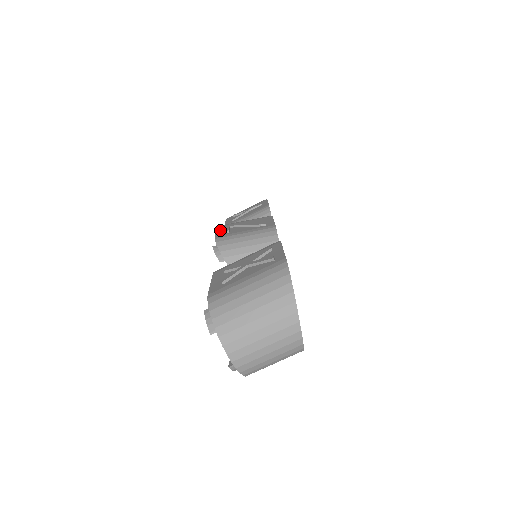
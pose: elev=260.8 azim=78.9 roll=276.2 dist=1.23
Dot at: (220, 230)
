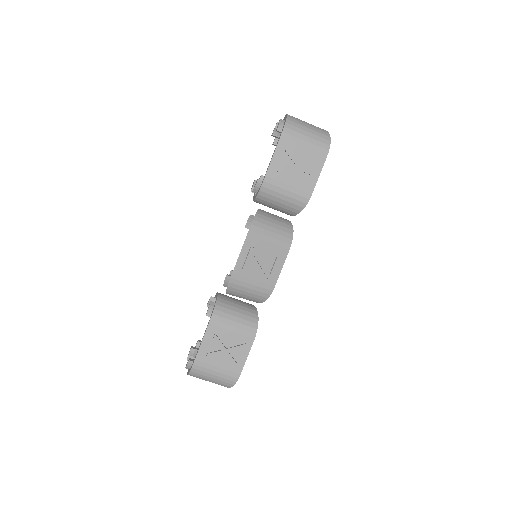
Dot at: (243, 254)
